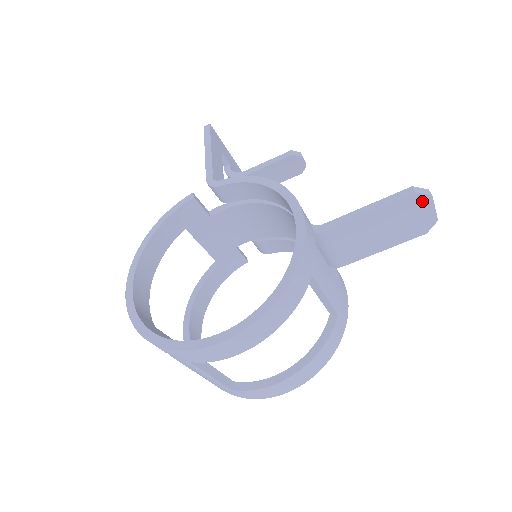
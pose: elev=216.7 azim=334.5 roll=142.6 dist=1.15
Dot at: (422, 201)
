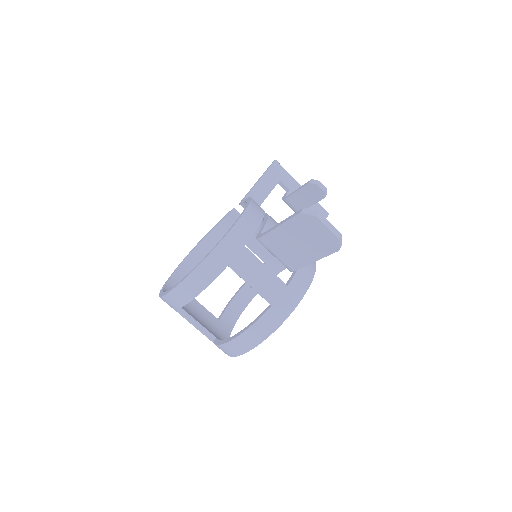
Dot at: (311, 220)
